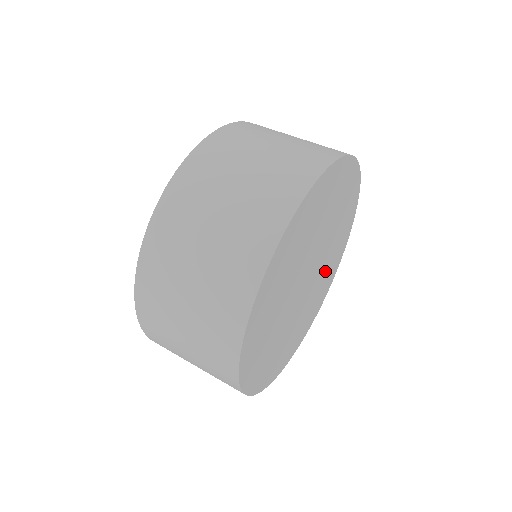
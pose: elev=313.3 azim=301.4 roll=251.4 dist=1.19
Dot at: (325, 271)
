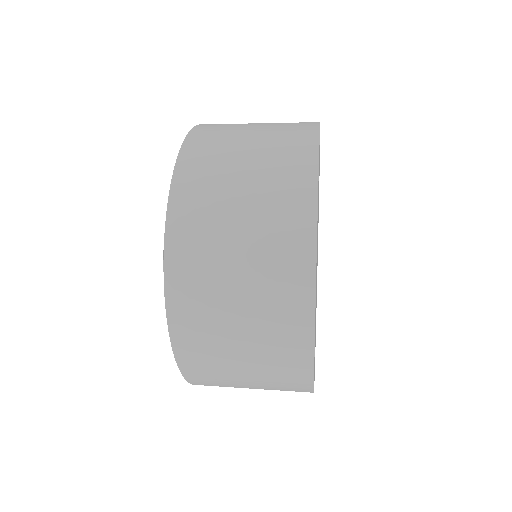
Dot at: occluded
